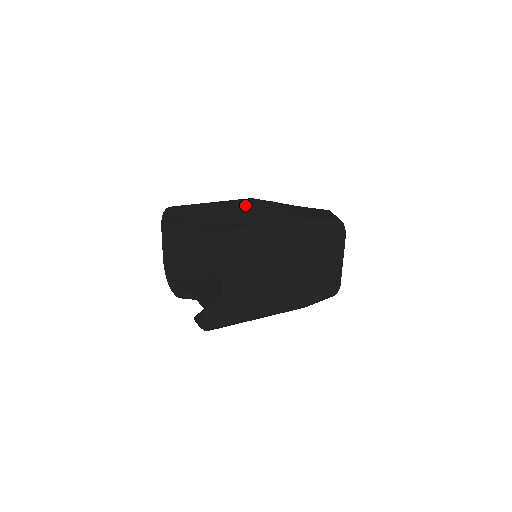
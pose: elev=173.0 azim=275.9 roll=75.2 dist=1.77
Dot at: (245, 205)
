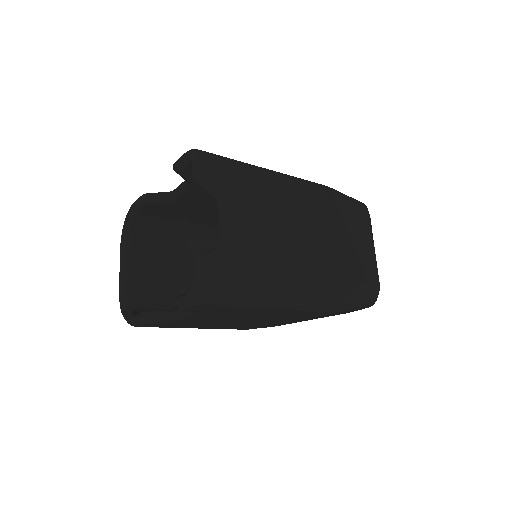
Dot at: occluded
